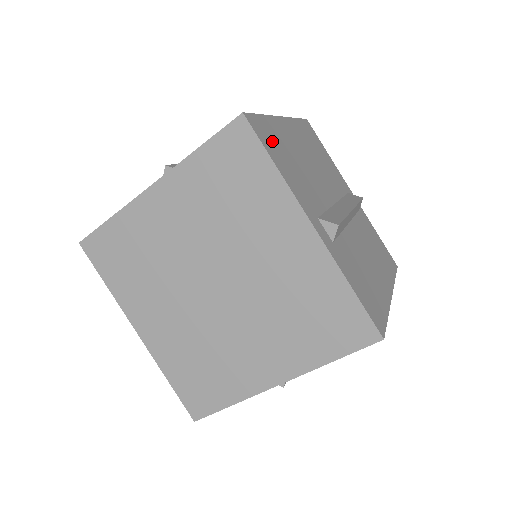
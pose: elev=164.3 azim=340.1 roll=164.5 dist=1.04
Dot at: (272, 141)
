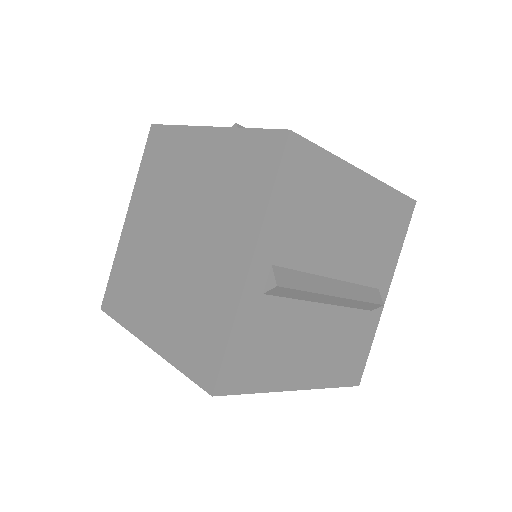
Dot at: occluded
